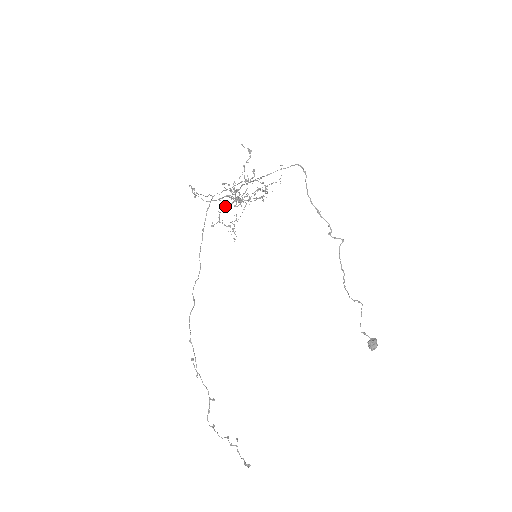
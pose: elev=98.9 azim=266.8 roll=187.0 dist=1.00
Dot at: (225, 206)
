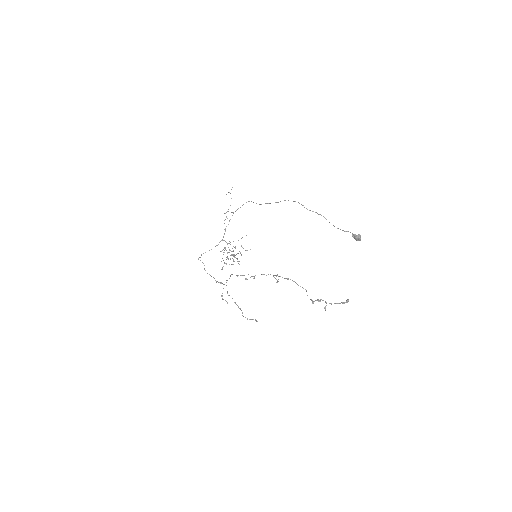
Dot at: (223, 252)
